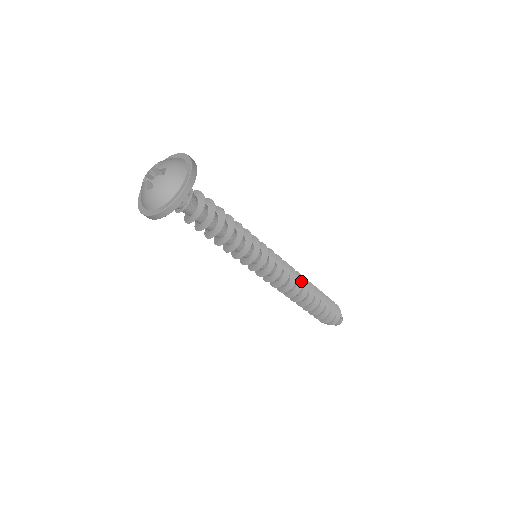
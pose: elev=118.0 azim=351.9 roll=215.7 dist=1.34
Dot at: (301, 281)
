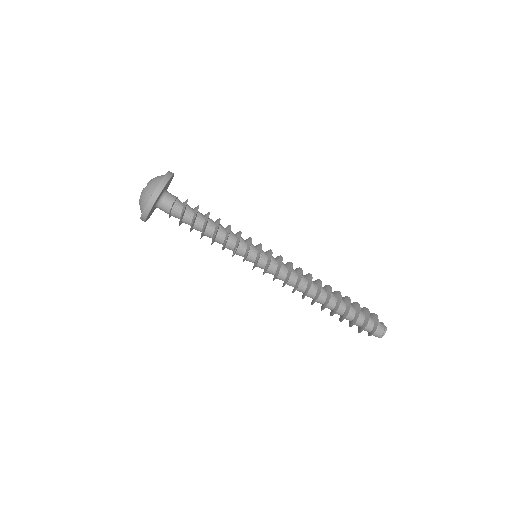
Dot at: (310, 282)
